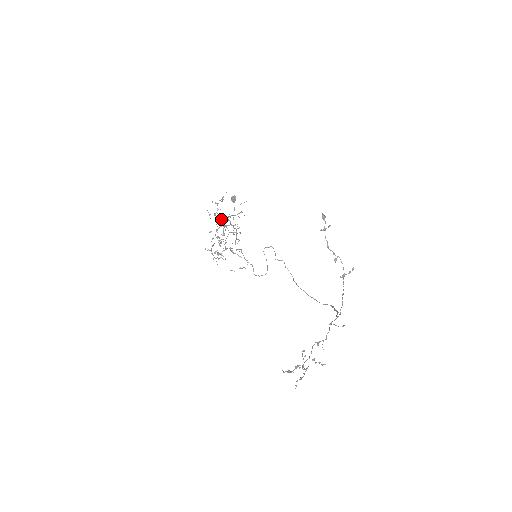
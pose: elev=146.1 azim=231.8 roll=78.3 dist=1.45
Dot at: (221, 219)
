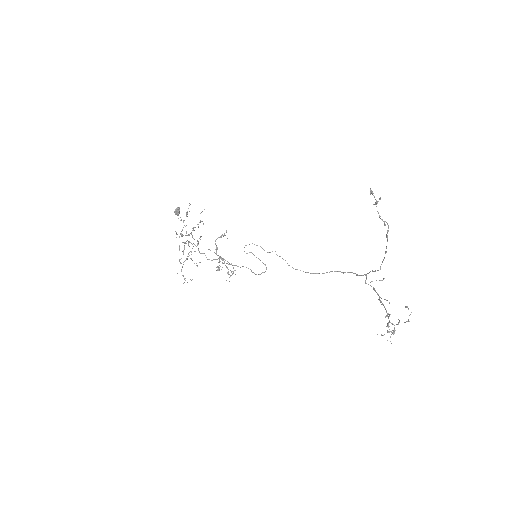
Dot at: occluded
